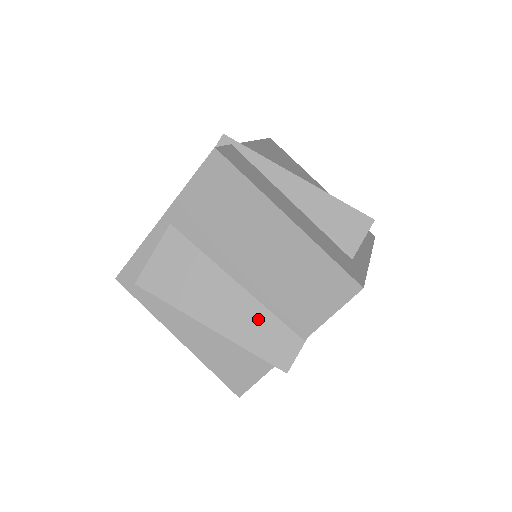
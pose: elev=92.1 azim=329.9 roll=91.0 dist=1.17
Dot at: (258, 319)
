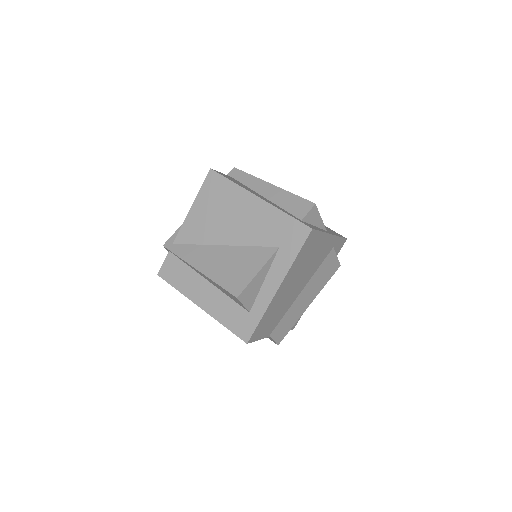
Dot at: occluded
